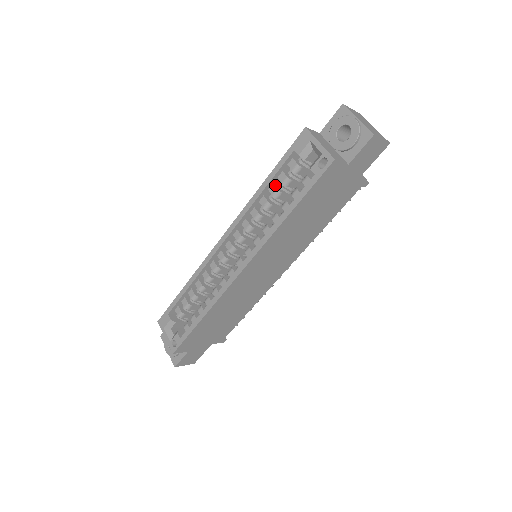
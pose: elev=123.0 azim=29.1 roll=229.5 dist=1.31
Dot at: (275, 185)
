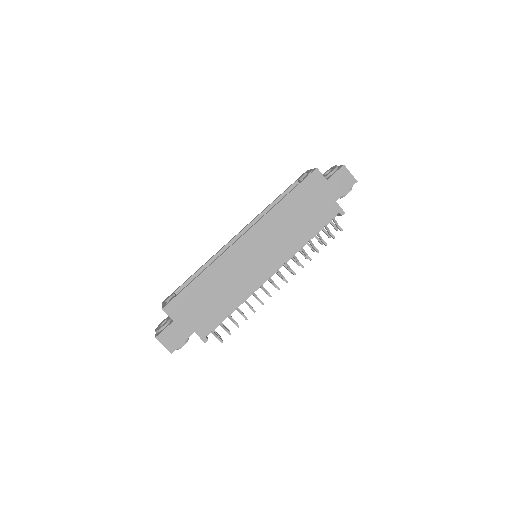
Dot at: occluded
